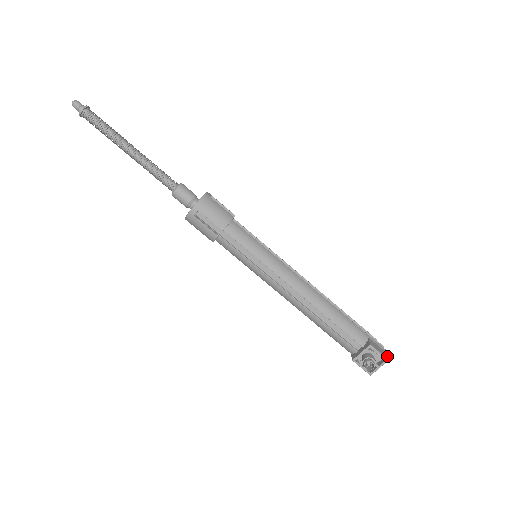
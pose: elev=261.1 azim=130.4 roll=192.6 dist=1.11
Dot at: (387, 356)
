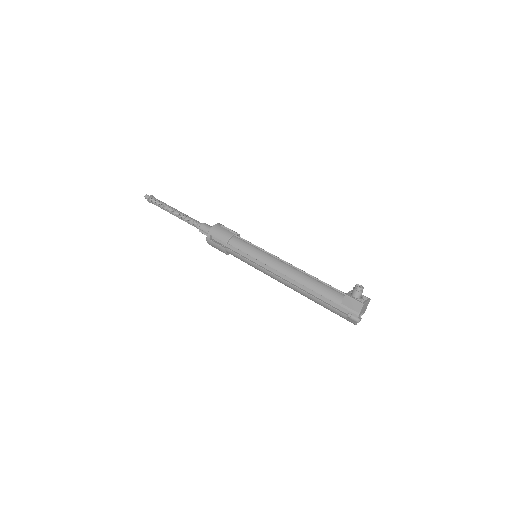
Dot at: (368, 303)
